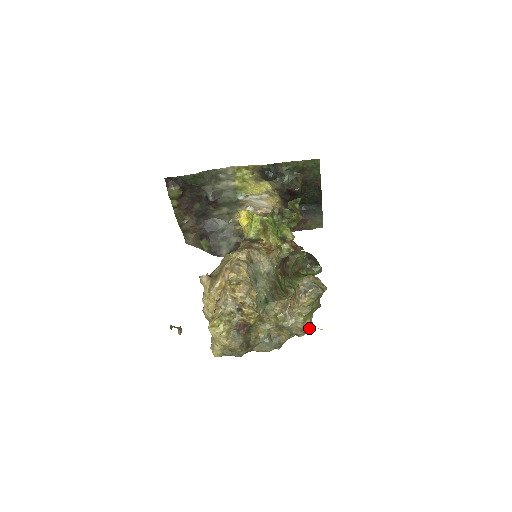
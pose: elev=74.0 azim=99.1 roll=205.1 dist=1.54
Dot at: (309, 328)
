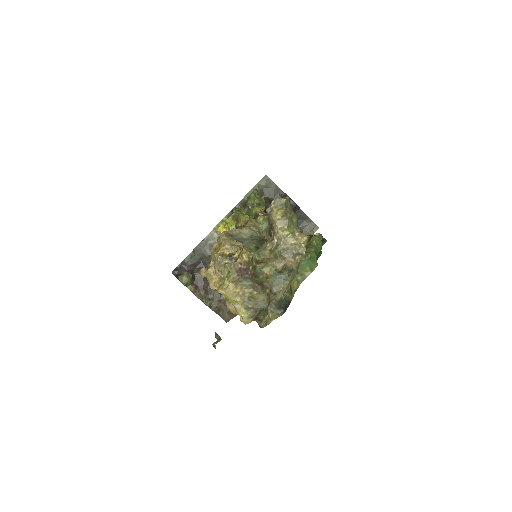
Dot at: (302, 238)
